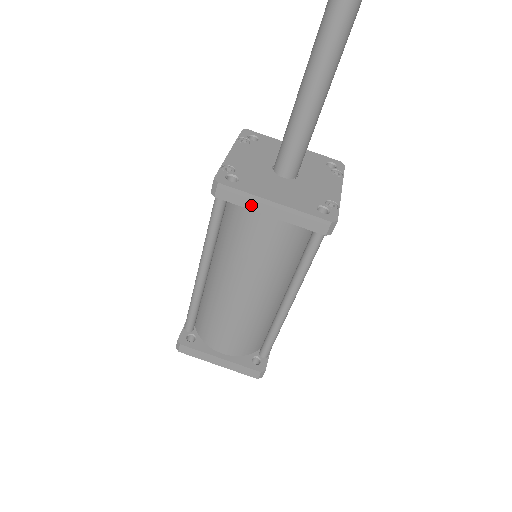
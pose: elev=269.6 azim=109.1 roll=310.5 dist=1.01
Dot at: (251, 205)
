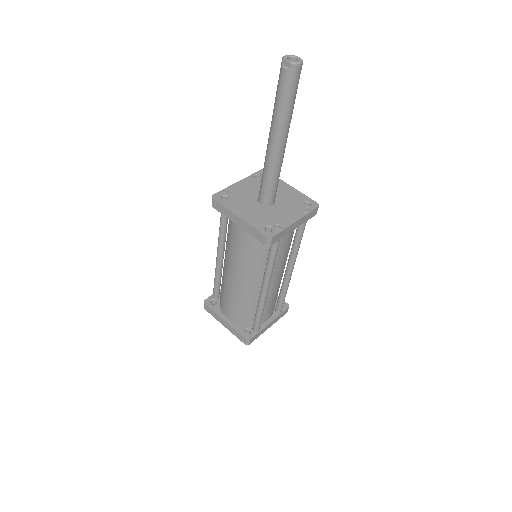
Dot at: (228, 216)
